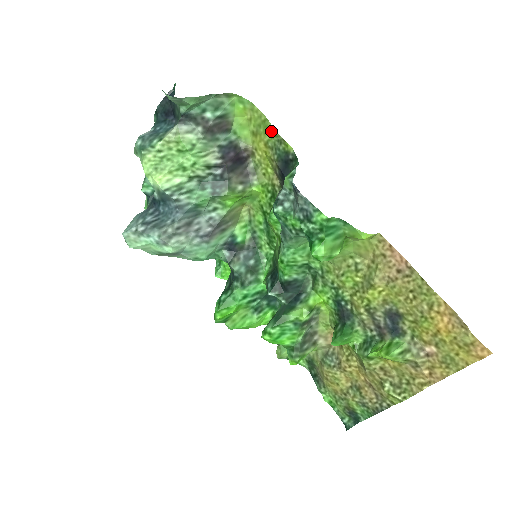
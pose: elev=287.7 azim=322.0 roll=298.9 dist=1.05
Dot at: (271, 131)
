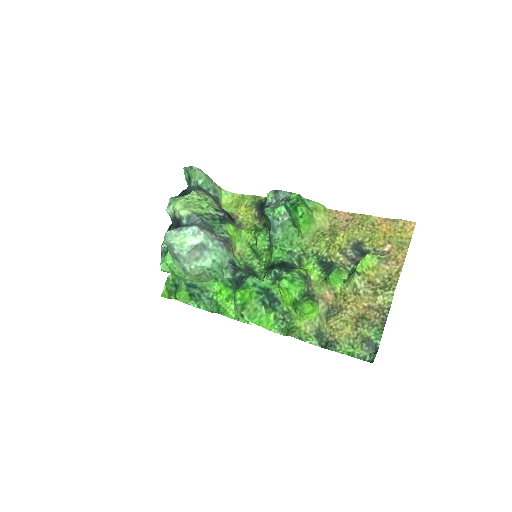
Dot at: (248, 197)
